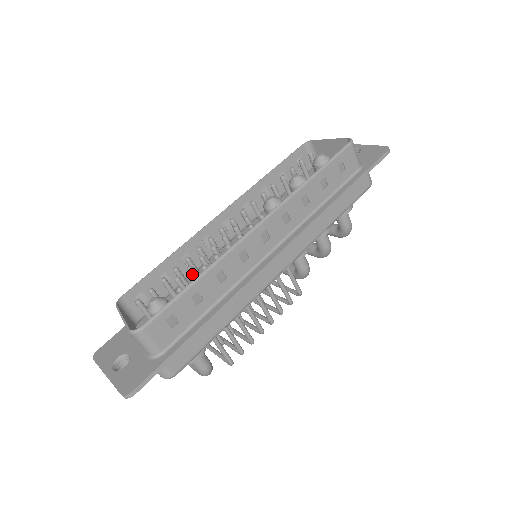
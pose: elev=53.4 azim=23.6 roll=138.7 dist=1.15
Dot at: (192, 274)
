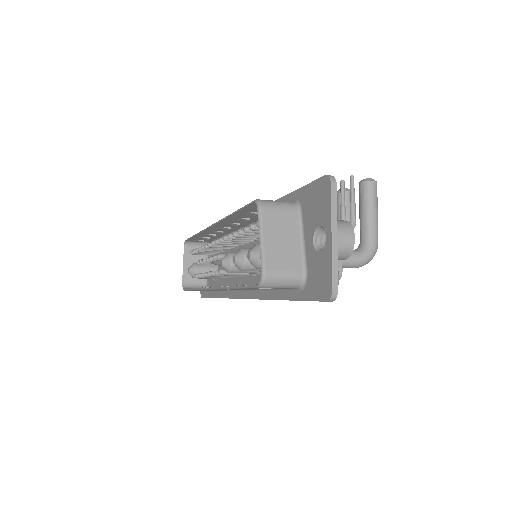
Dot at: occluded
